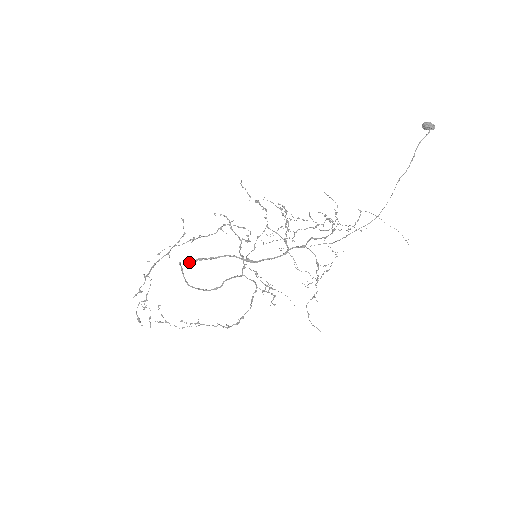
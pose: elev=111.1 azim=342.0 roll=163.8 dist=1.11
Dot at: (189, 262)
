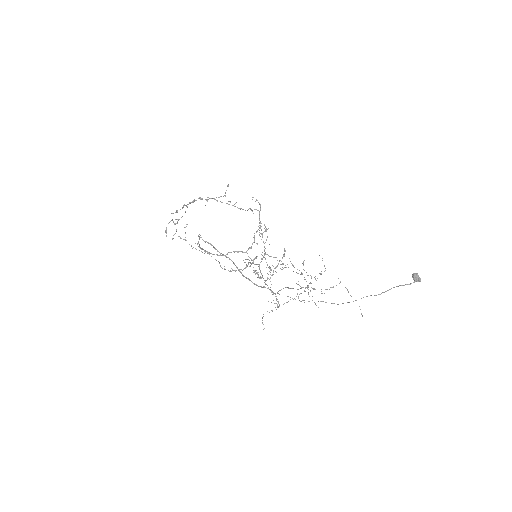
Dot at: occluded
